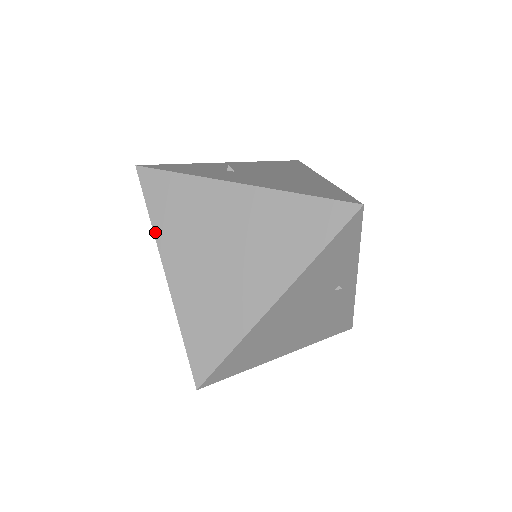
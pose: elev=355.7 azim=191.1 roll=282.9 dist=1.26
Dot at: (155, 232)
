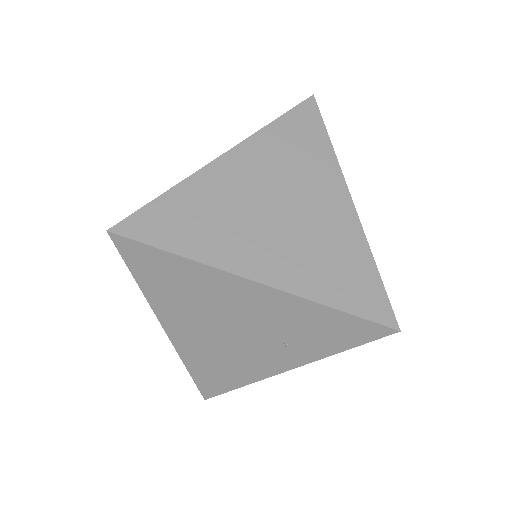
Dot at: (202, 261)
